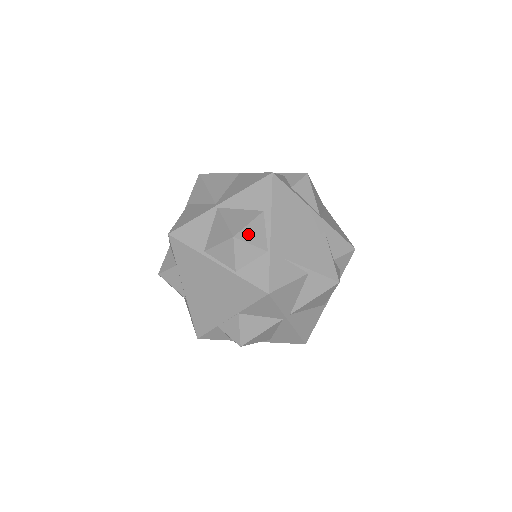
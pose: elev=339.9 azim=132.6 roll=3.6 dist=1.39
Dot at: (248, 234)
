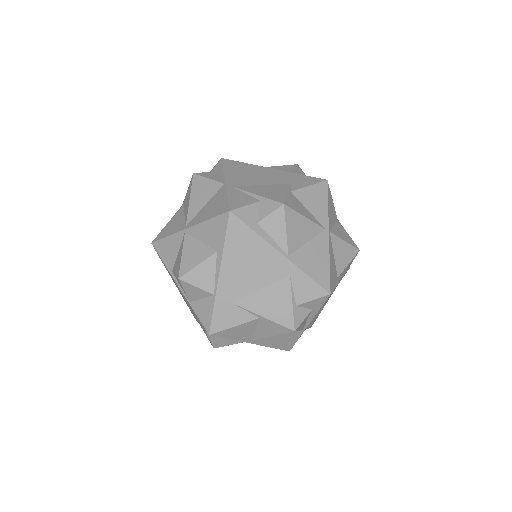
Dot at: (195, 276)
